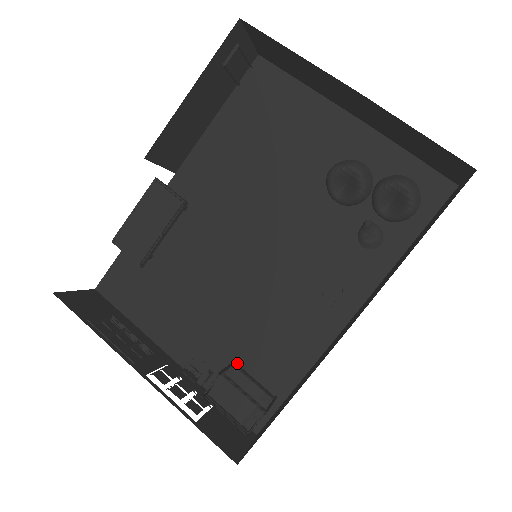
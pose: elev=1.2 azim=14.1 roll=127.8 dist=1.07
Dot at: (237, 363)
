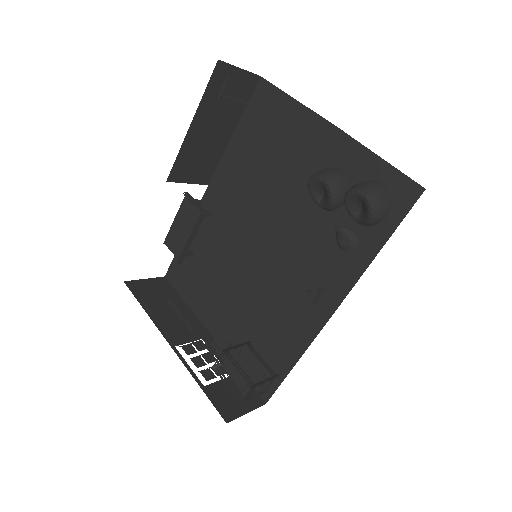
Dot at: (252, 343)
